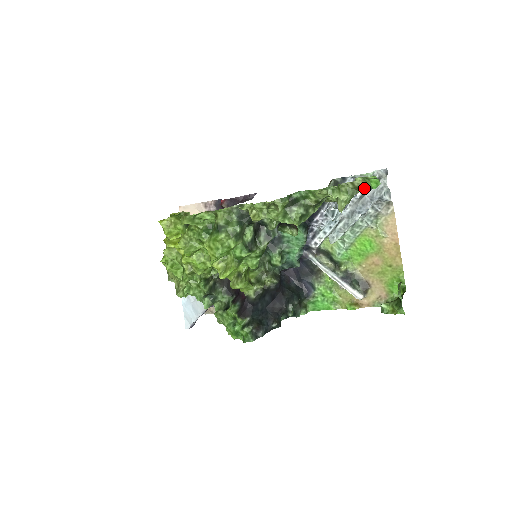
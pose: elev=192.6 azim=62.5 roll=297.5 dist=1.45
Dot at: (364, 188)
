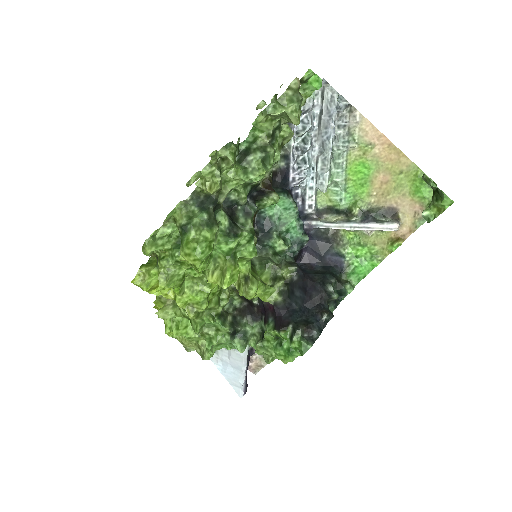
Dot at: (316, 114)
